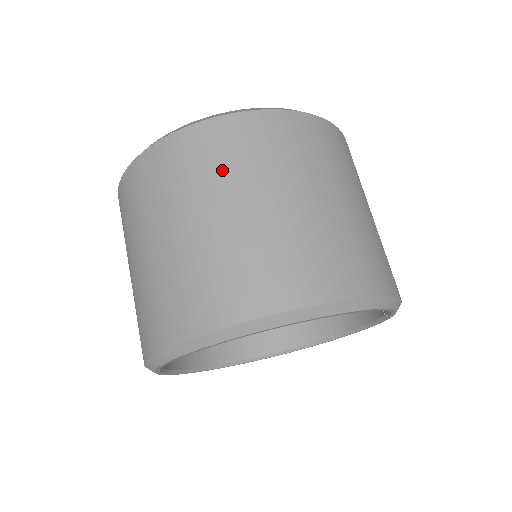
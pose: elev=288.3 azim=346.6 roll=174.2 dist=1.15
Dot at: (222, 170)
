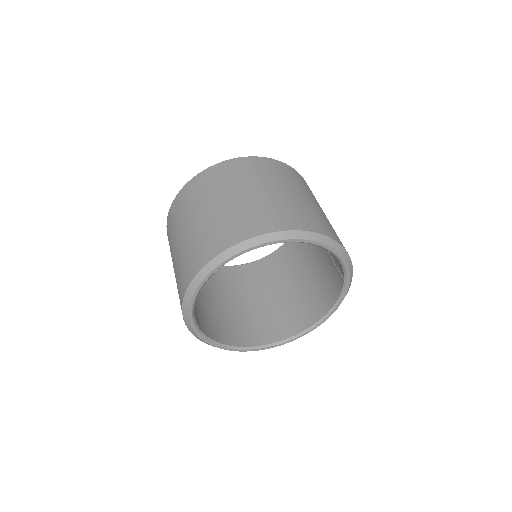
Dot at: (235, 179)
